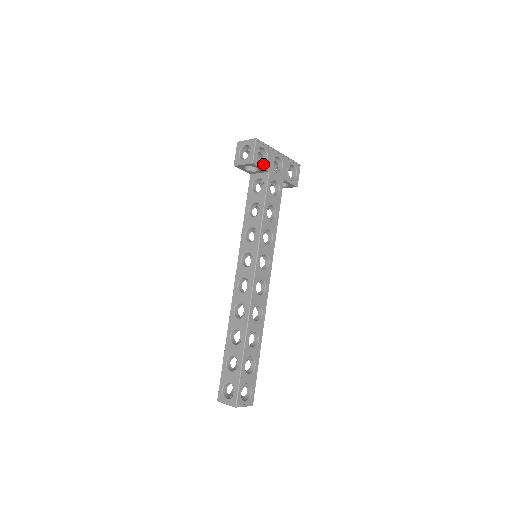
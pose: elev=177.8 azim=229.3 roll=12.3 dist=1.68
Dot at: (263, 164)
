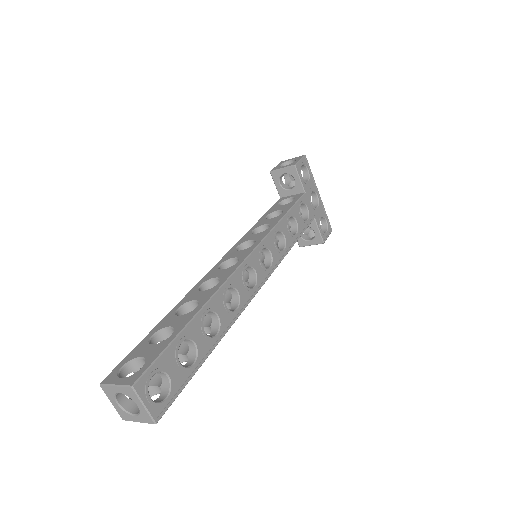
Dot at: (303, 179)
